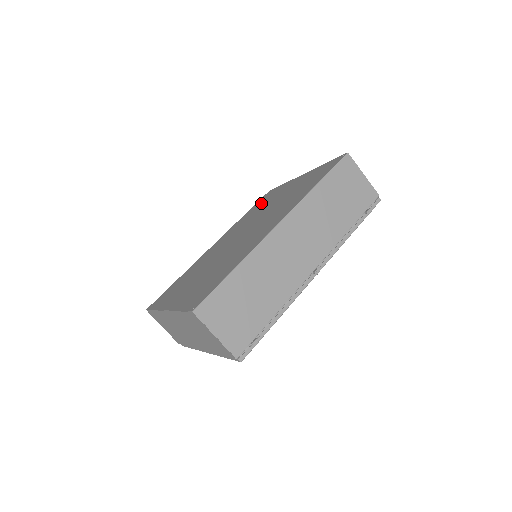
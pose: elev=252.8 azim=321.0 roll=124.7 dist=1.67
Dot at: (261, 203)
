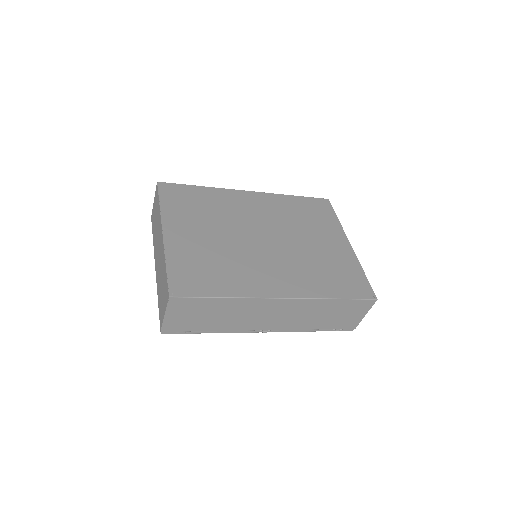
Dot at: (310, 211)
